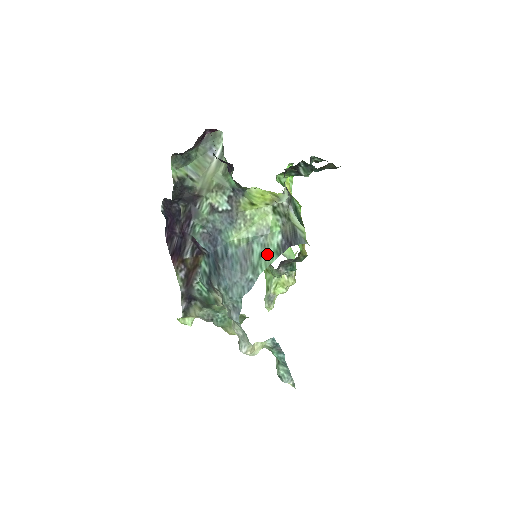
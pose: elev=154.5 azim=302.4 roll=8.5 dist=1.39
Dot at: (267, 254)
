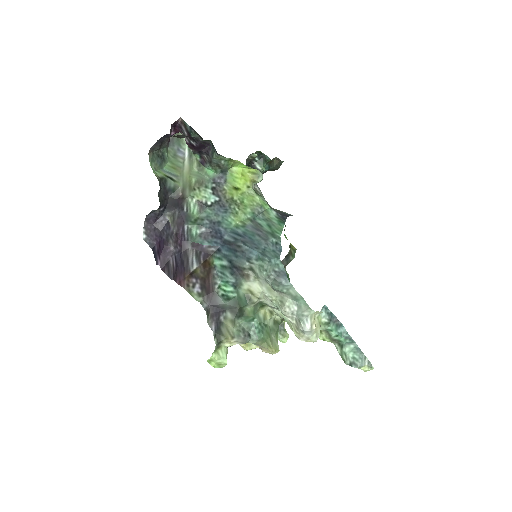
Dot at: (274, 224)
